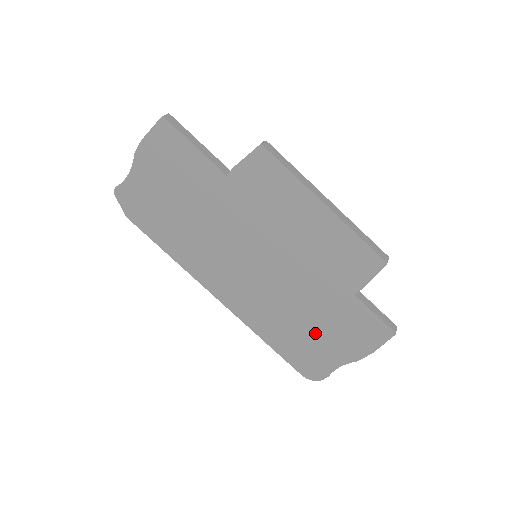
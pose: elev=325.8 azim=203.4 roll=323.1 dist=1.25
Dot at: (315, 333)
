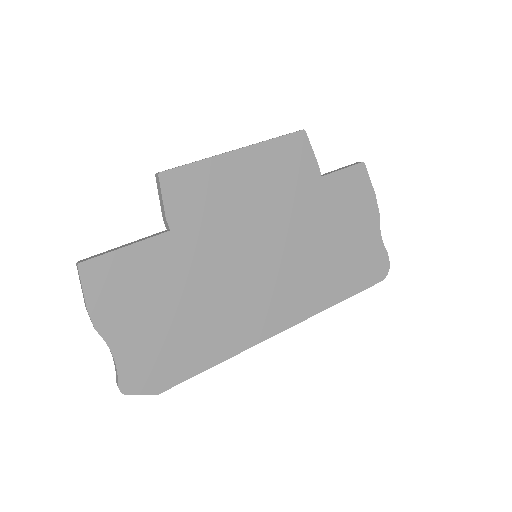
Dot at: (345, 239)
